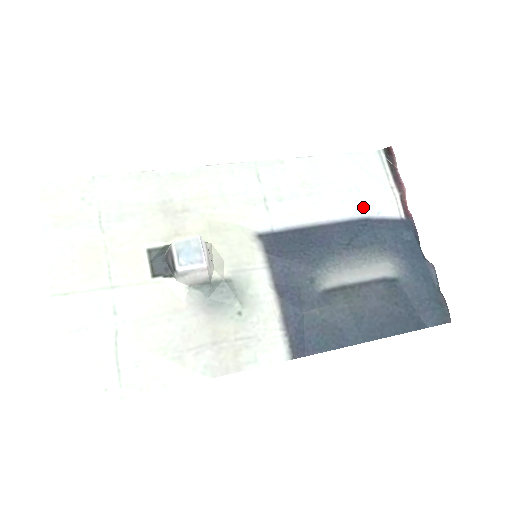
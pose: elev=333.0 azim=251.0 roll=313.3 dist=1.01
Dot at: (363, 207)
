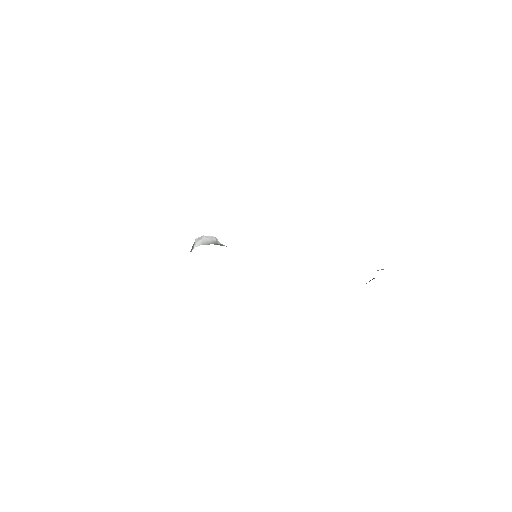
Dot at: occluded
